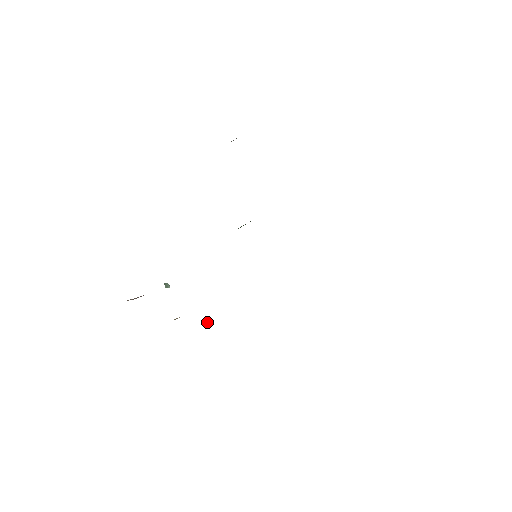
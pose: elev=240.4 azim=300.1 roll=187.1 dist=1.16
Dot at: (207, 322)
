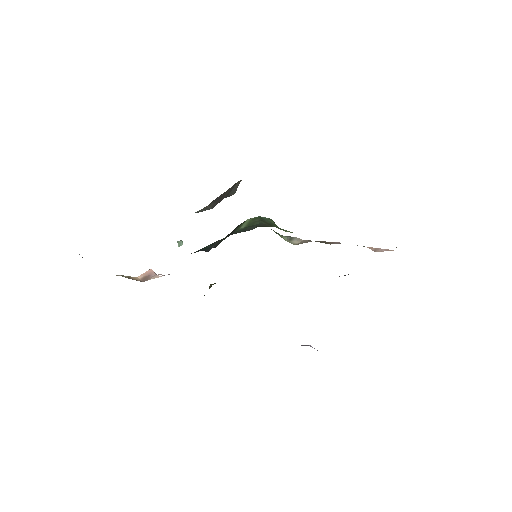
Dot at: occluded
